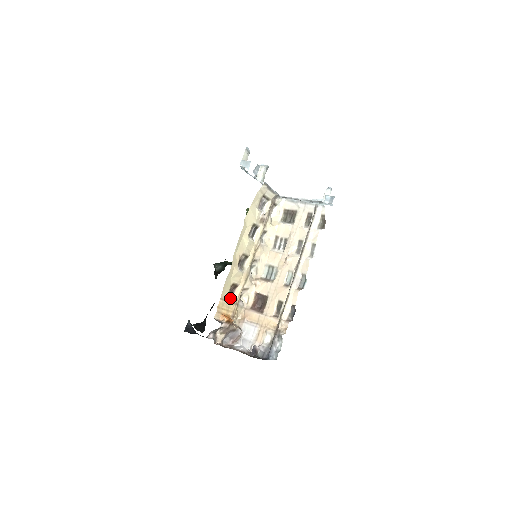
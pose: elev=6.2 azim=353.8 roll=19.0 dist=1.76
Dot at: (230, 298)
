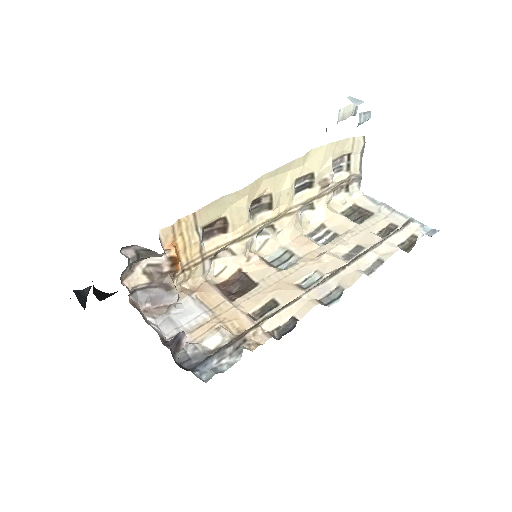
Dot at: (202, 237)
